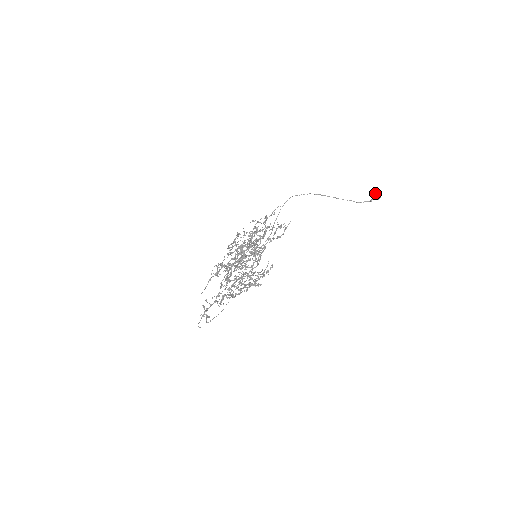
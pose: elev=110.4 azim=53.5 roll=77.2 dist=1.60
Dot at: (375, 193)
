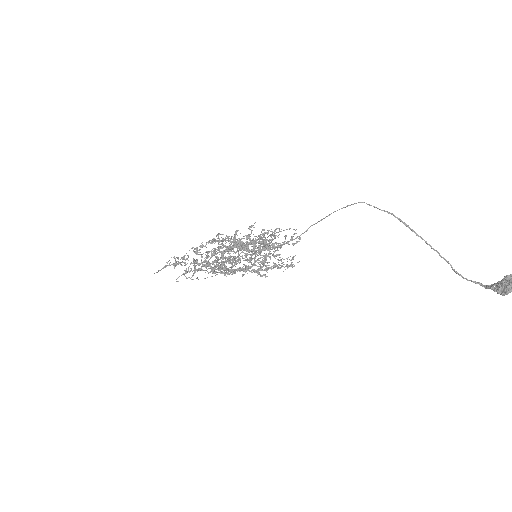
Dot at: (505, 282)
